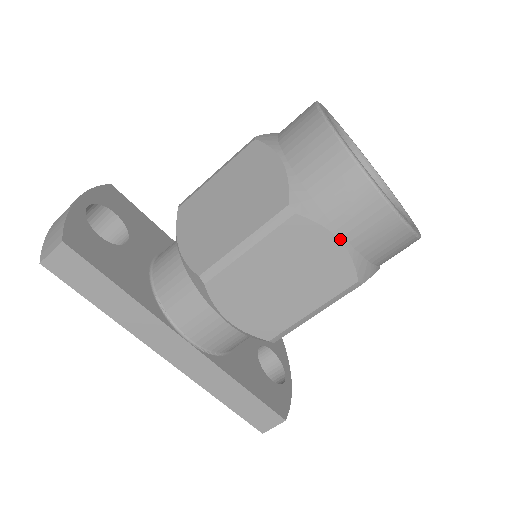
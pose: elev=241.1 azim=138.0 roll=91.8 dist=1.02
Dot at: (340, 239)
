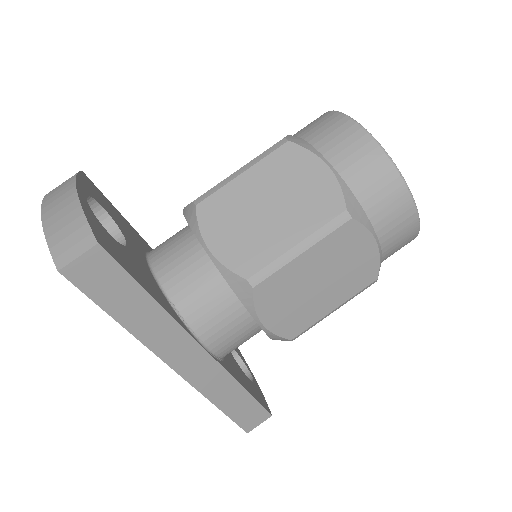
Dot at: (377, 242)
